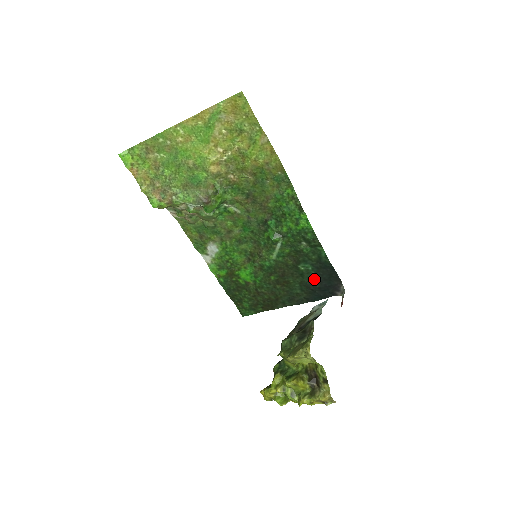
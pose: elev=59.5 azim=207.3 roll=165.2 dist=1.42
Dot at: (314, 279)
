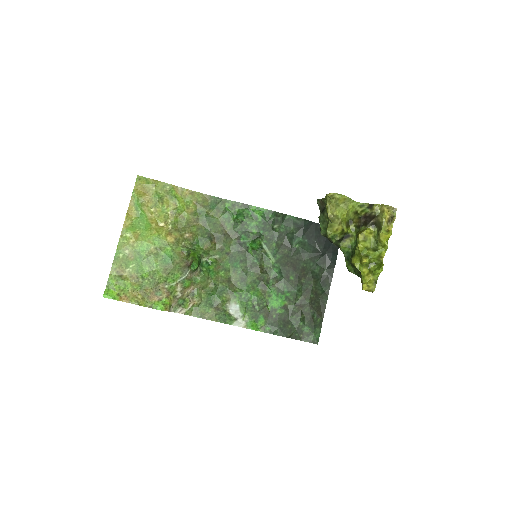
Dot at: (313, 245)
